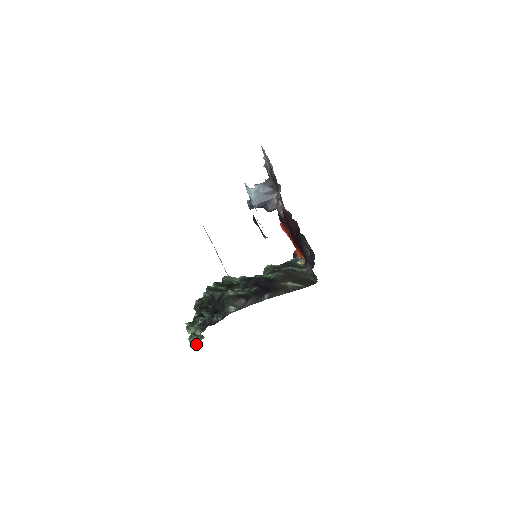
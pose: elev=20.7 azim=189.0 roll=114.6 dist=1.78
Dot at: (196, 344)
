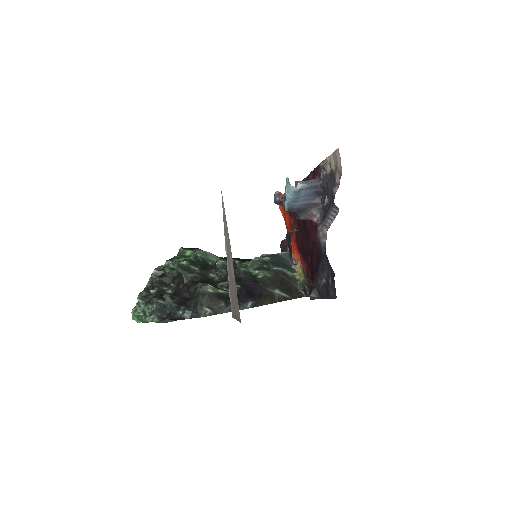
Dot at: (140, 319)
